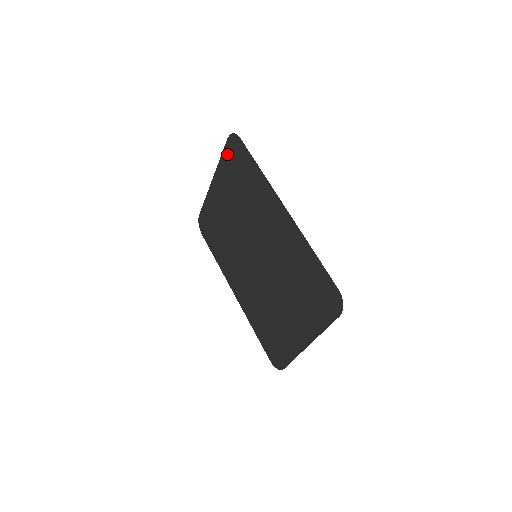
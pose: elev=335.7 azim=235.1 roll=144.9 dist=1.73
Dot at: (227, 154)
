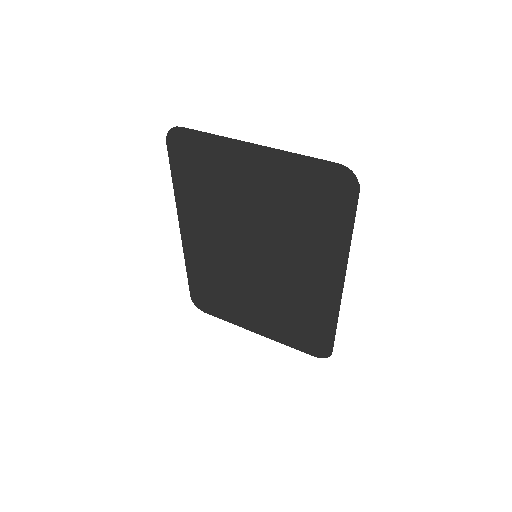
Dot at: (318, 170)
